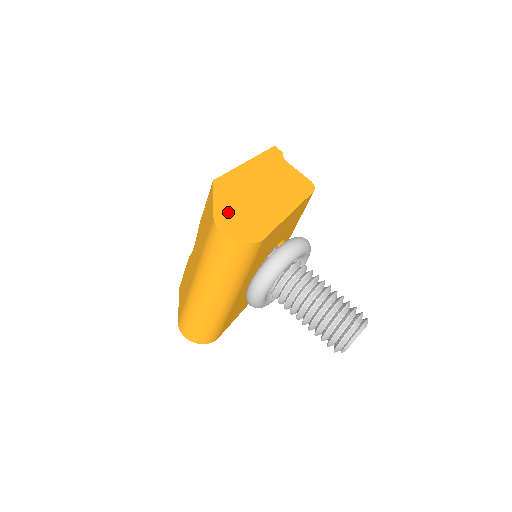
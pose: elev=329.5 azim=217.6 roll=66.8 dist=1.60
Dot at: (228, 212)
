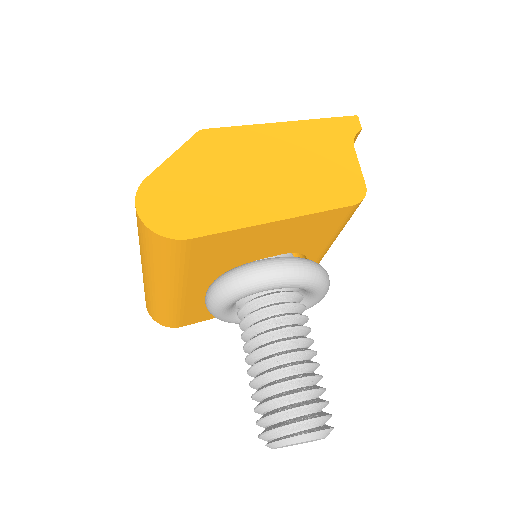
Dot at: (175, 179)
